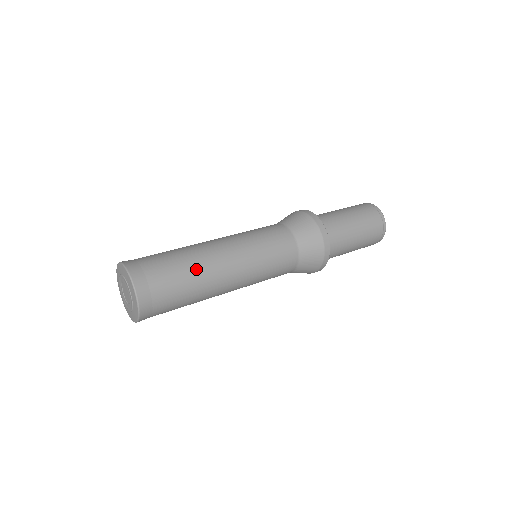
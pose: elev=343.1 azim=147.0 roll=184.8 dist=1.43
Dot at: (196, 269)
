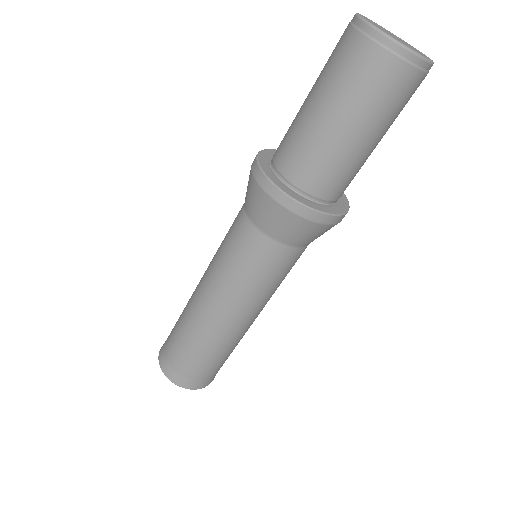
Dot at: (227, 349)
